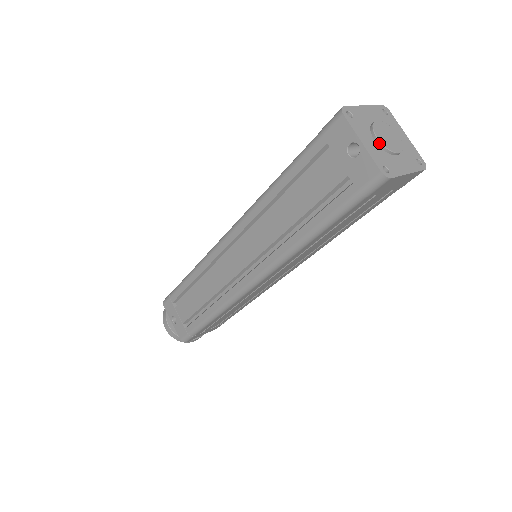
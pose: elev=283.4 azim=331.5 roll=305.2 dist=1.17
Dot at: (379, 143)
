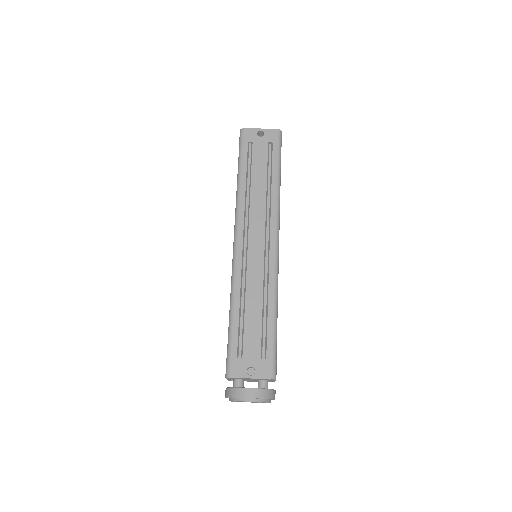
Dot at: occluded
